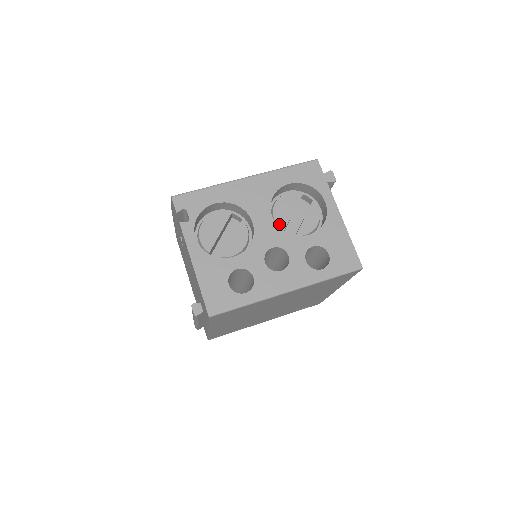
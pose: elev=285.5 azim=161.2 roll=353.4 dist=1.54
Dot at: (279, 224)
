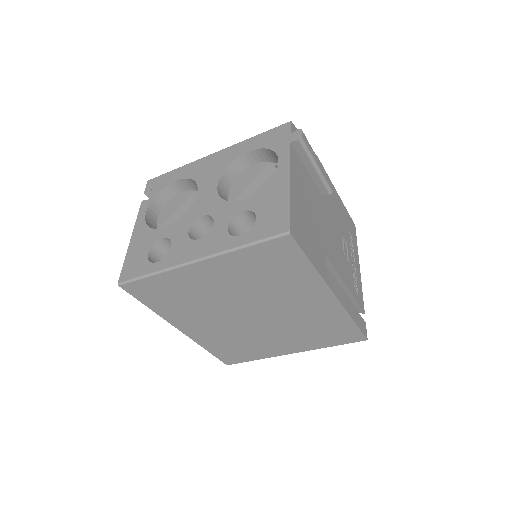
Dot at: (231, 196)
